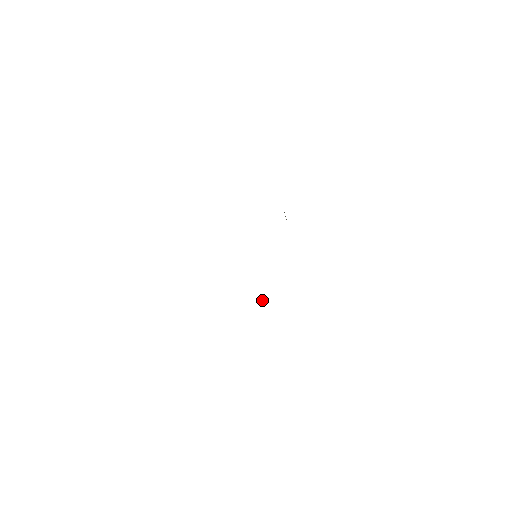
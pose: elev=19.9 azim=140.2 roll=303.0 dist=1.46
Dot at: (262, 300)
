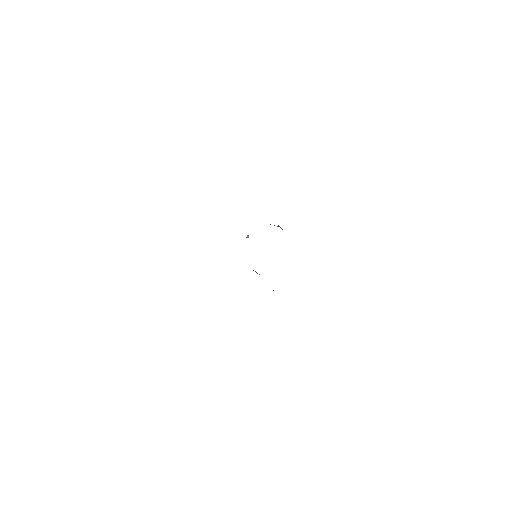
Dot at: (248, 237)
